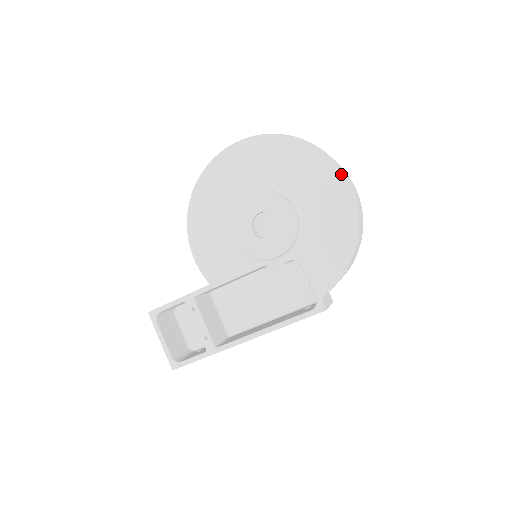
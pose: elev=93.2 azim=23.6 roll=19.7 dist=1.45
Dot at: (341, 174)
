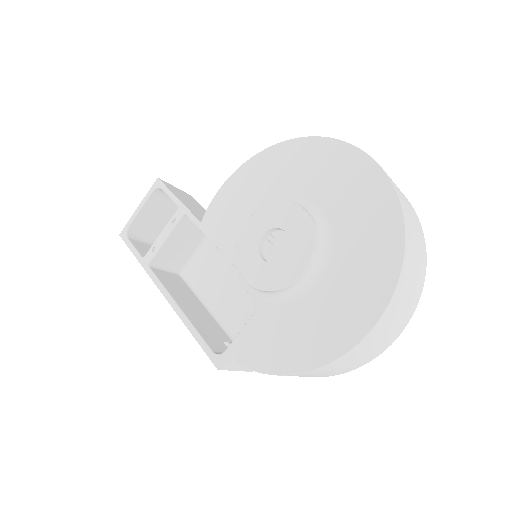
Dot at: (380, 310)
